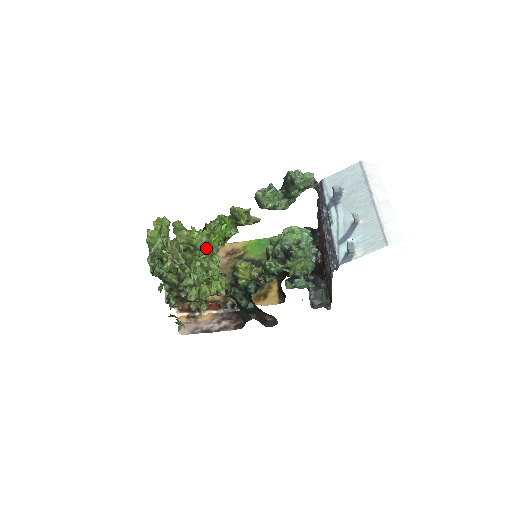
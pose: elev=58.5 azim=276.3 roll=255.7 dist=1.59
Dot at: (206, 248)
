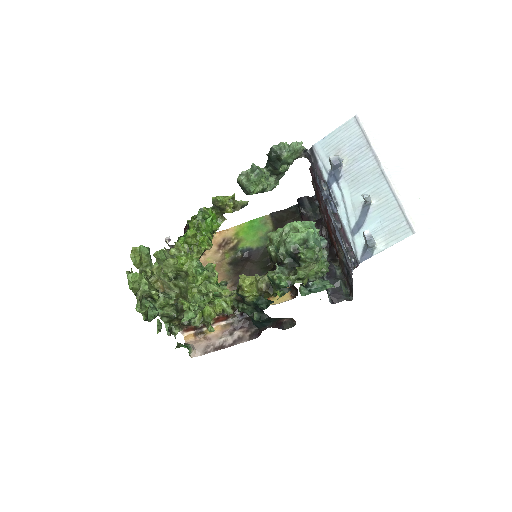
Dot at: (200, 273)
